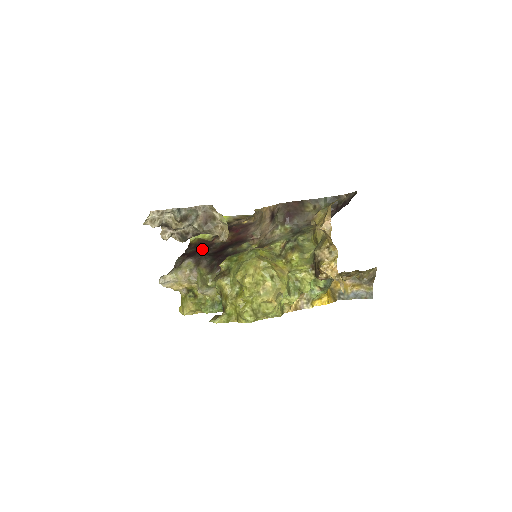
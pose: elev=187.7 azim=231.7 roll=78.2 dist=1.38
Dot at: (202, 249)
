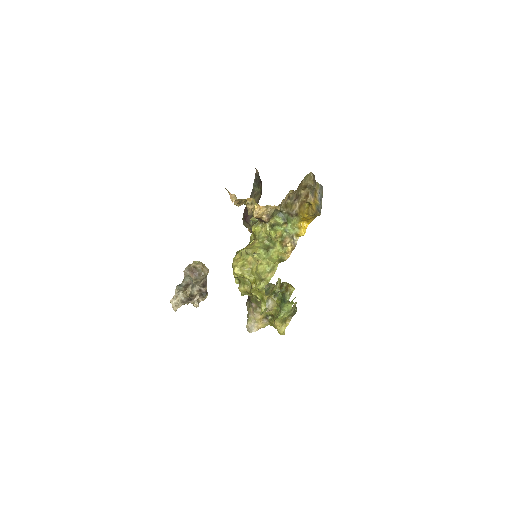
Dot at: occluded
